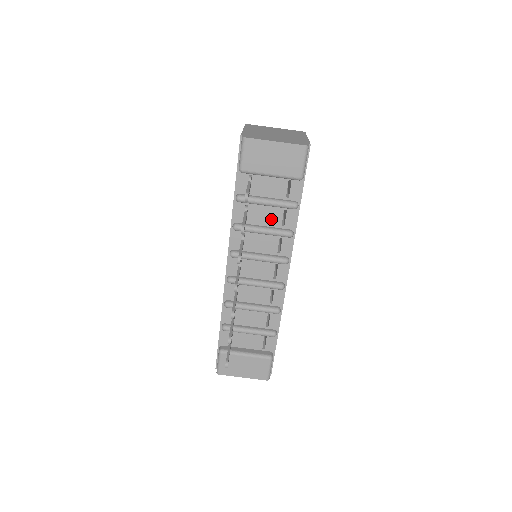
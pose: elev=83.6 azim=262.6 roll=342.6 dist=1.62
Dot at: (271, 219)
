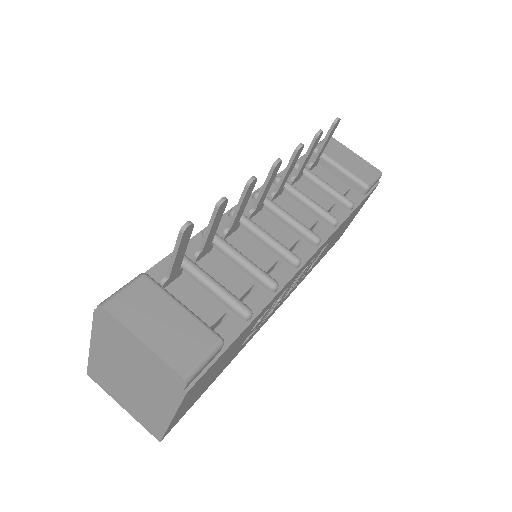
Dot at: (318, 201)
